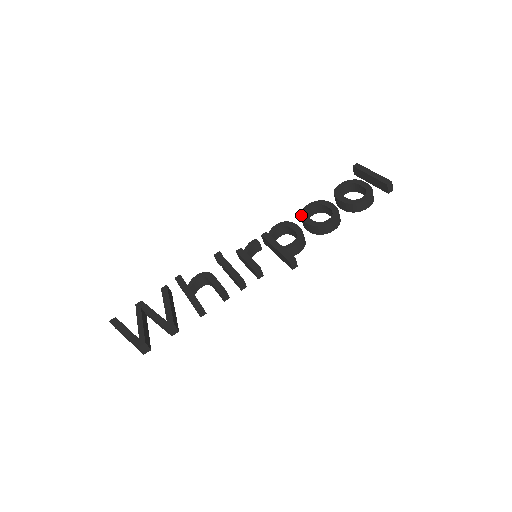
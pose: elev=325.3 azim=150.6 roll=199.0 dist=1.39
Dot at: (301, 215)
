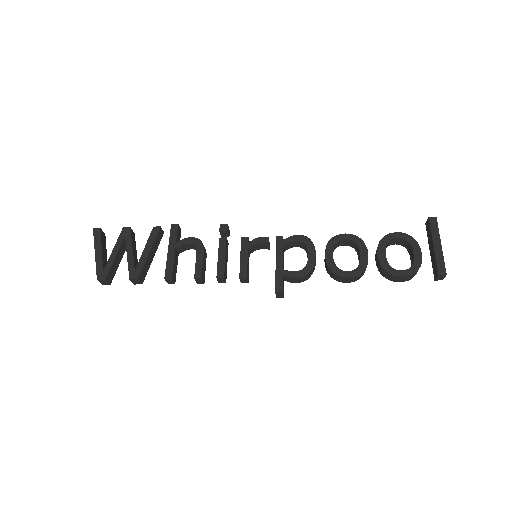
Dot at: (329, 243)
